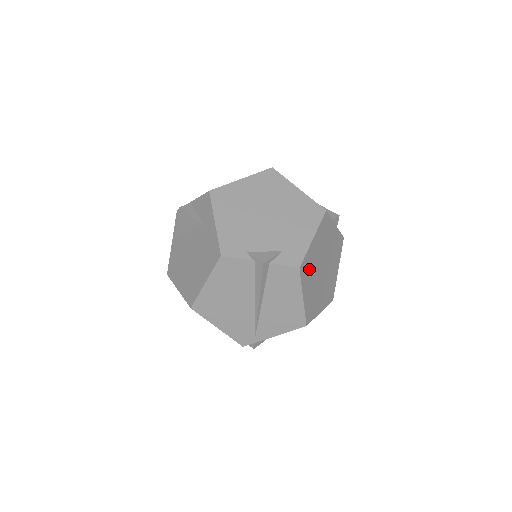
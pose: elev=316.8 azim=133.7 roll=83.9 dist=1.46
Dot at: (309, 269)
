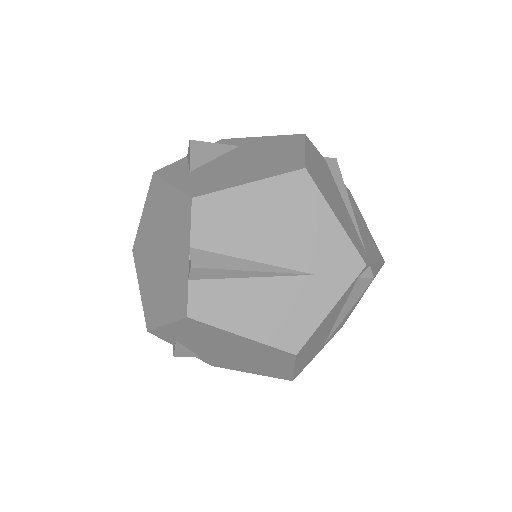
Dot at: occluded
